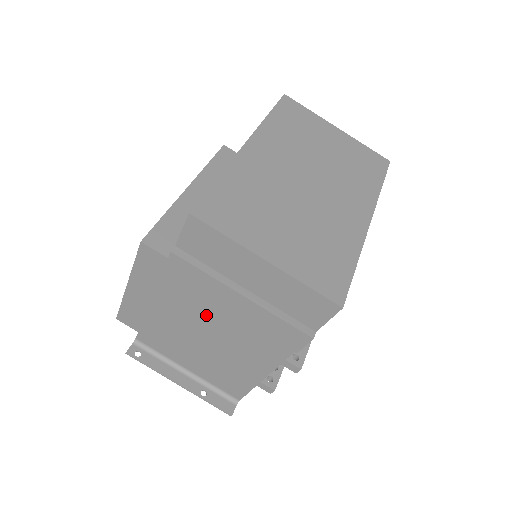
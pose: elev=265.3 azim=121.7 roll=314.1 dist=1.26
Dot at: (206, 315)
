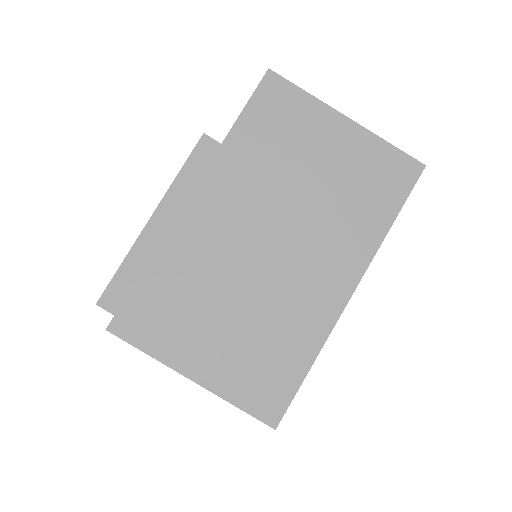
Dot at: occluded
